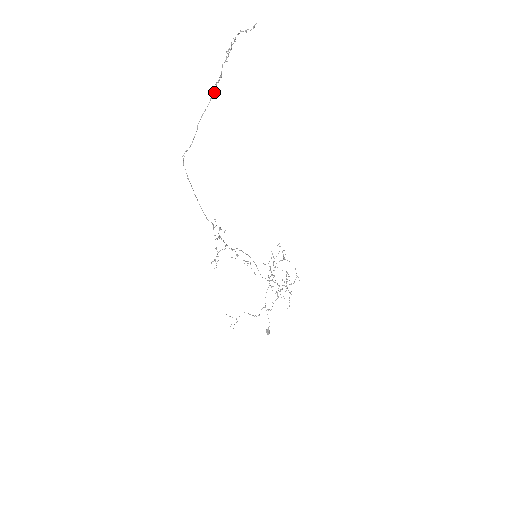
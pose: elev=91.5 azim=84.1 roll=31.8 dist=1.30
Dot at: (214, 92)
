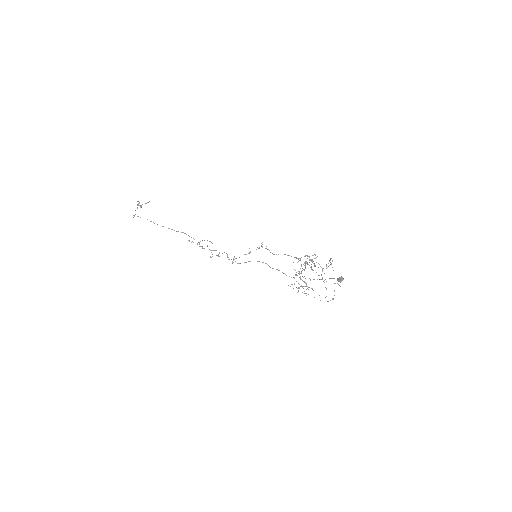
Dot at: occluded
